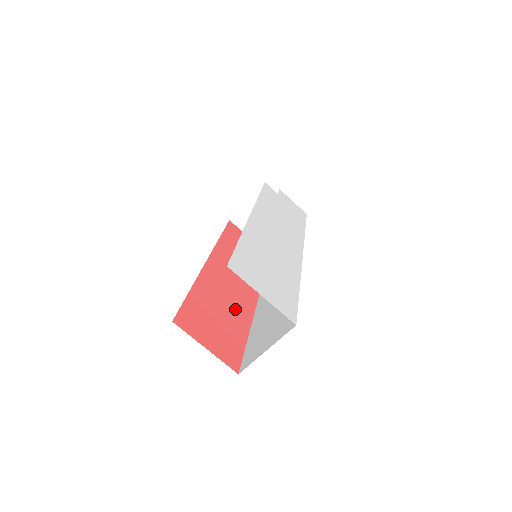
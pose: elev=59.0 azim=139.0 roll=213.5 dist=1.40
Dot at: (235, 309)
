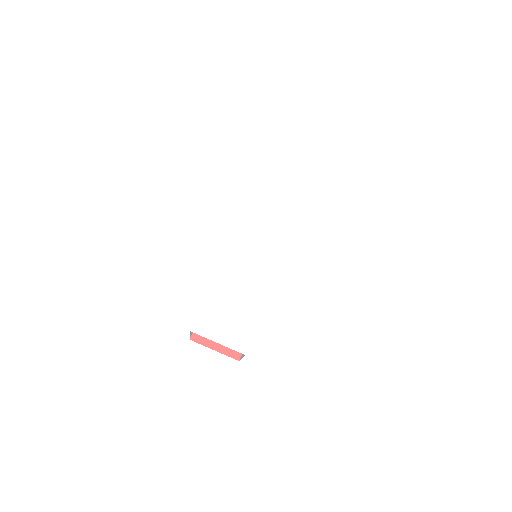
Dot at: occluded
